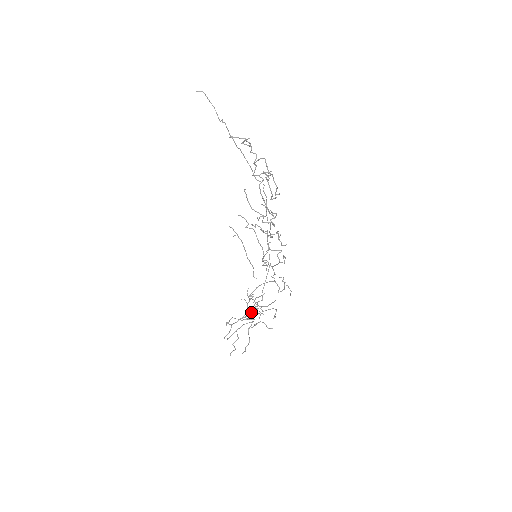
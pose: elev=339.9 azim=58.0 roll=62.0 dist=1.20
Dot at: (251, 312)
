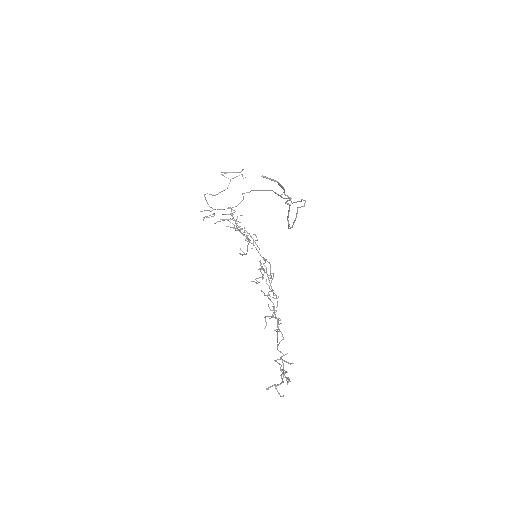
Dot at: occluded
